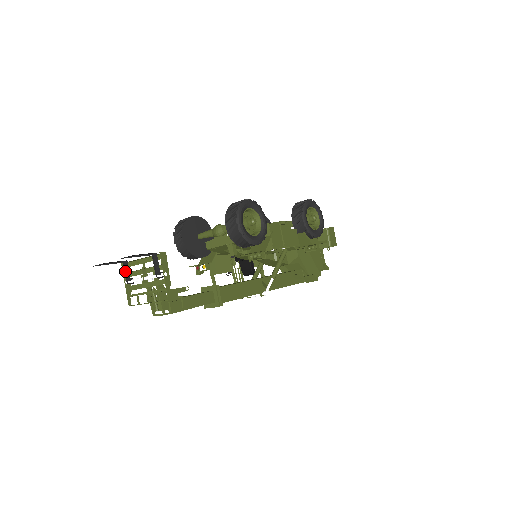
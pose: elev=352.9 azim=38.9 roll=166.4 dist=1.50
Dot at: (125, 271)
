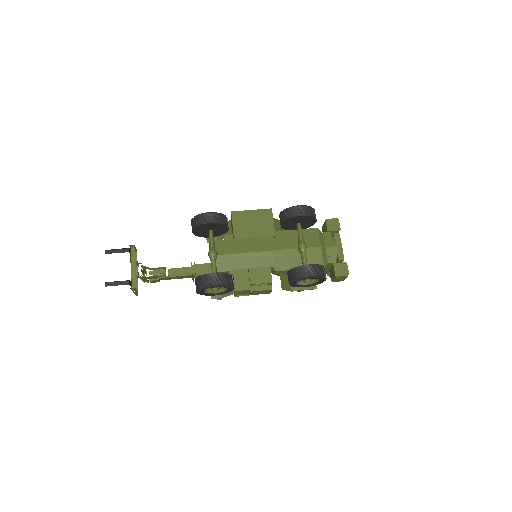
Dot at: (130, 250)
